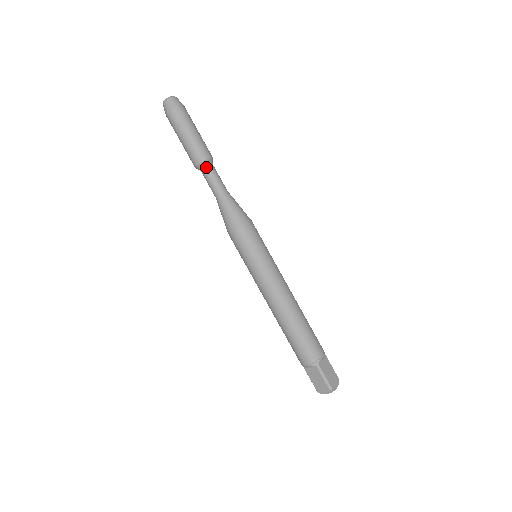
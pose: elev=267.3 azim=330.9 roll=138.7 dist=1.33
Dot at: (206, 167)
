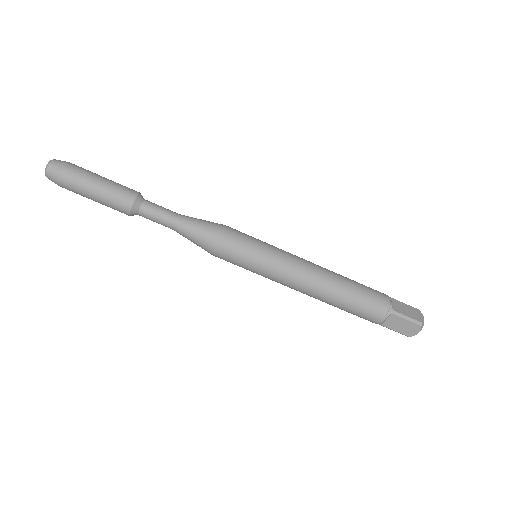
Dot at: (141, 206)
